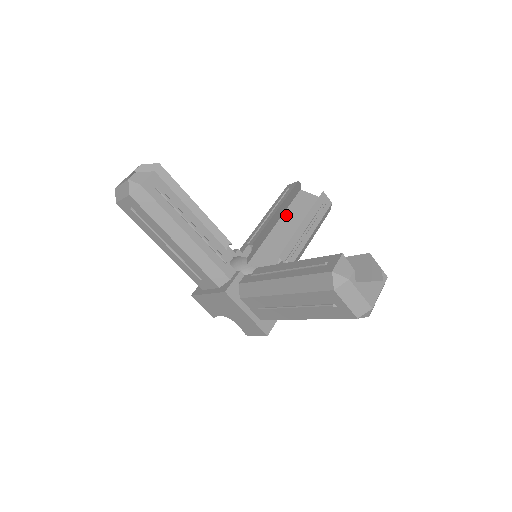
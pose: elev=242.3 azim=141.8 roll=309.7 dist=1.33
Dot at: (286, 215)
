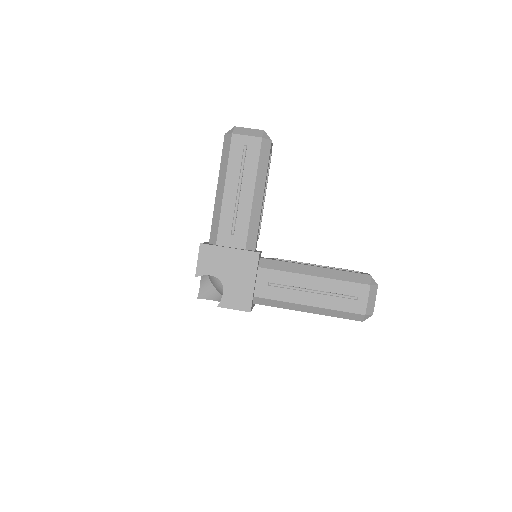
Dot at: occluded
